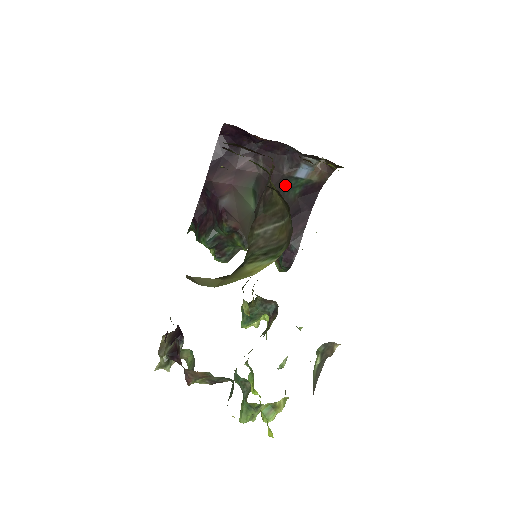
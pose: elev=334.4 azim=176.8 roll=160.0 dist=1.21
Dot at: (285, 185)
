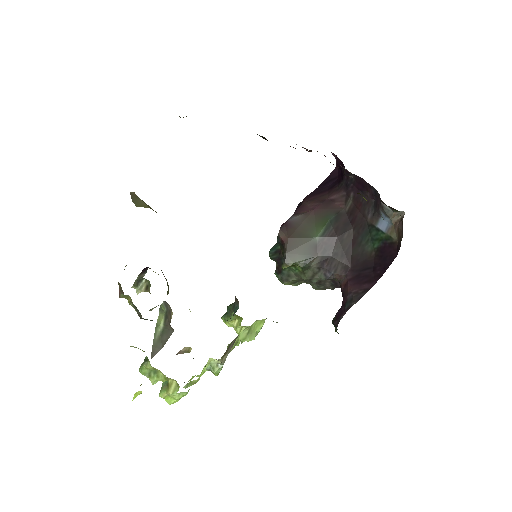
Dot at: (365, 233)
